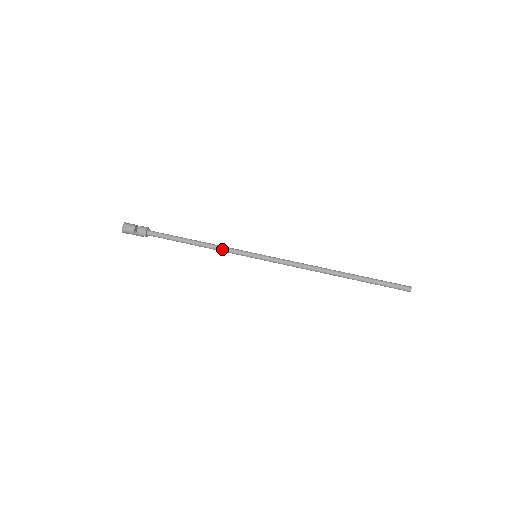
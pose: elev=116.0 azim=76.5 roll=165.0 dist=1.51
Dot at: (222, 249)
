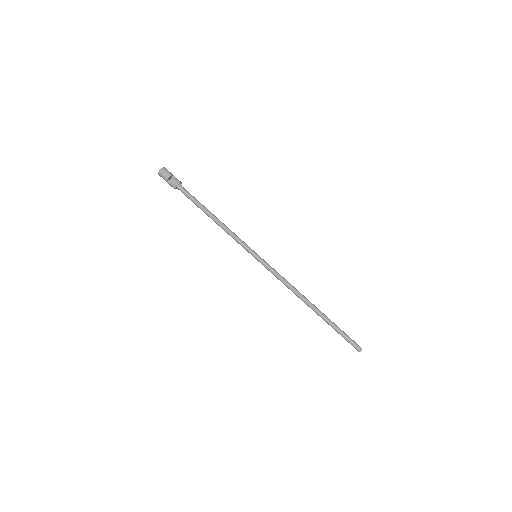
Dot at: (232, 236)
